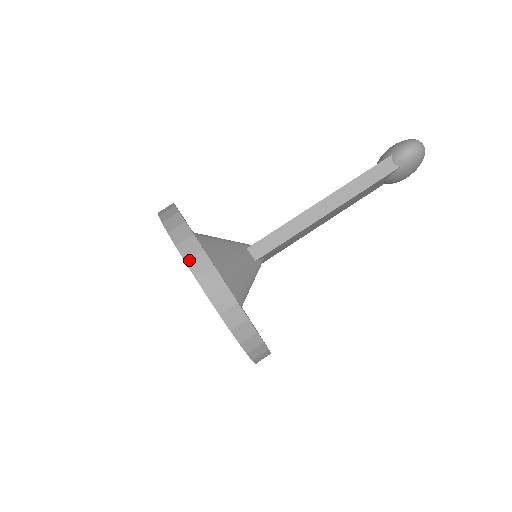
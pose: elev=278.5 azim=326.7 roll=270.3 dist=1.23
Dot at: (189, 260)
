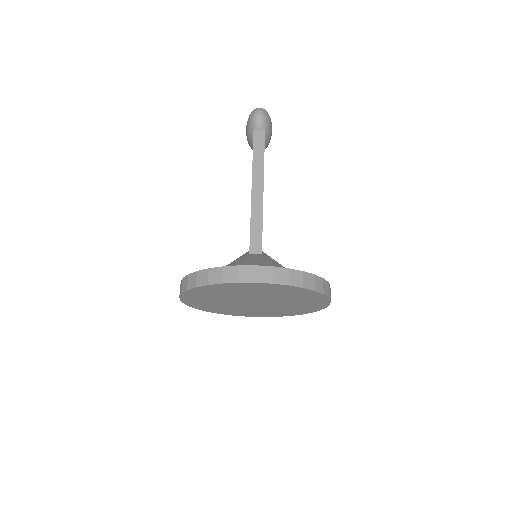
Dot at: (239, 279)
